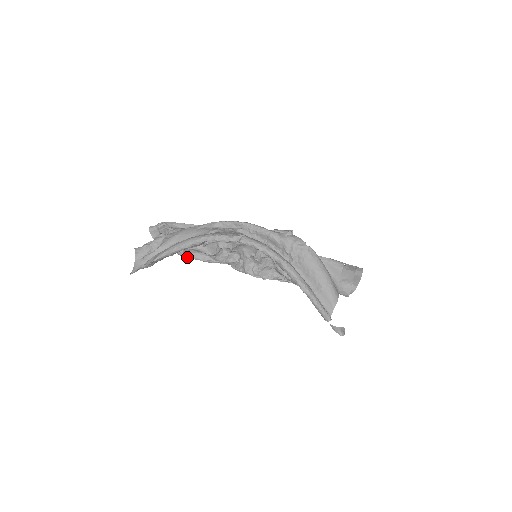
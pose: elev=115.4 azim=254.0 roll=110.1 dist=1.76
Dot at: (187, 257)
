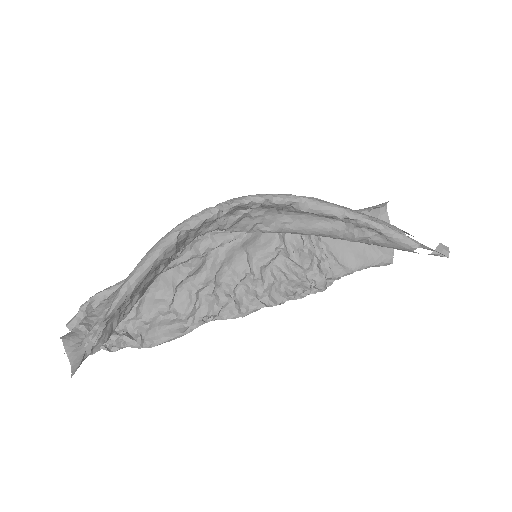
Dot at: (150, 346)
